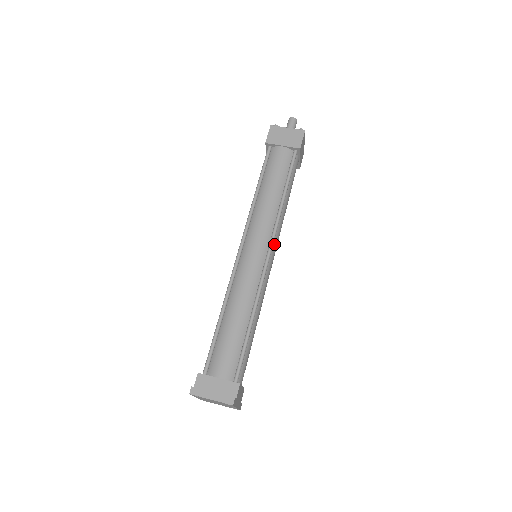
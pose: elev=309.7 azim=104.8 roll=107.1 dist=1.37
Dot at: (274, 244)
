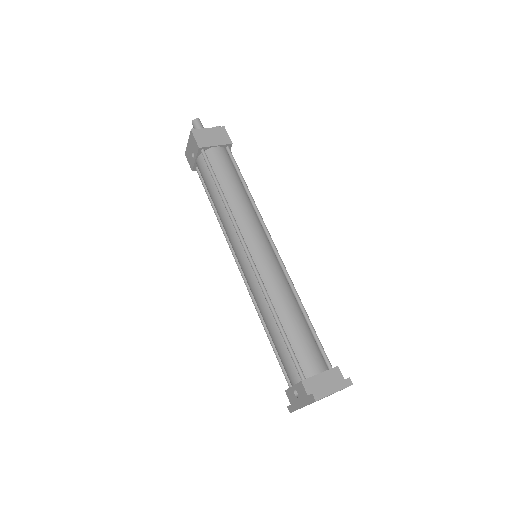
Dot at: occluded
